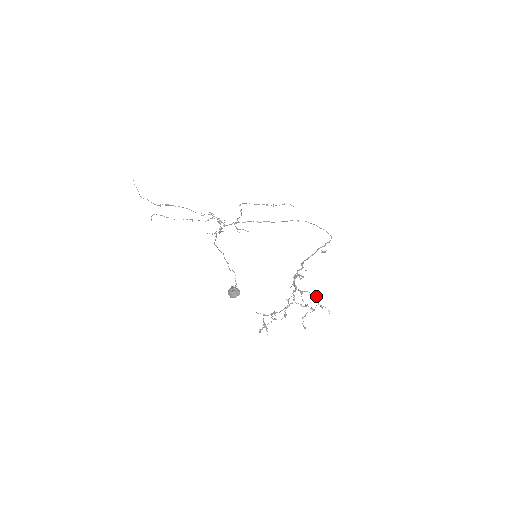
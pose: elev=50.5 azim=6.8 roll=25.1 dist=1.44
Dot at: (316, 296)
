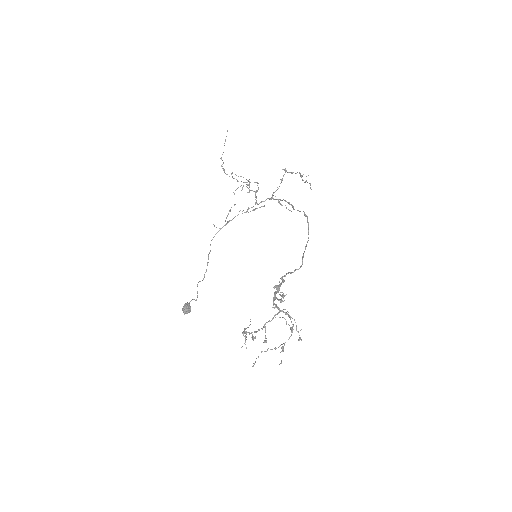
Dot at: (292, 330)
